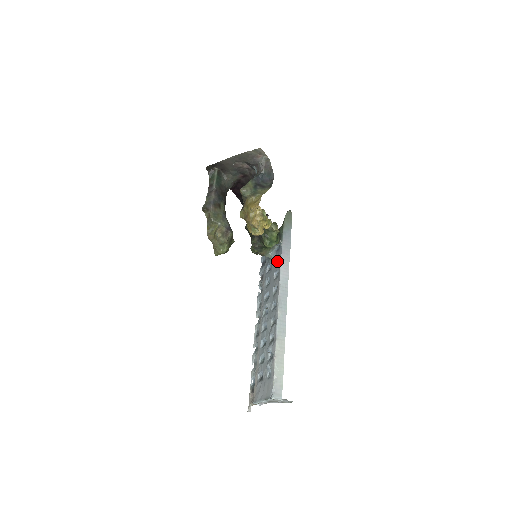
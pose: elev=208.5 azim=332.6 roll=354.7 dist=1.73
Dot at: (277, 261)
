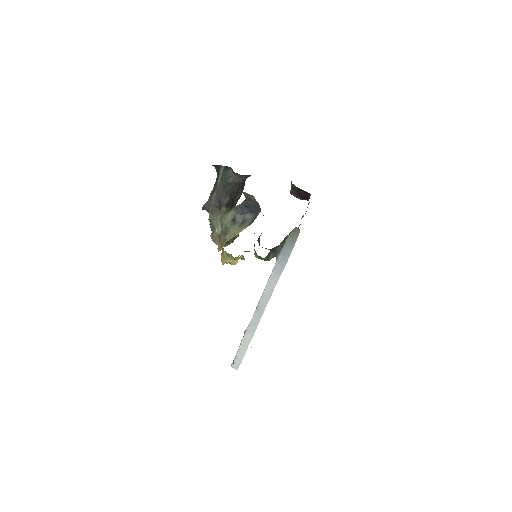
Dot at: occluded
